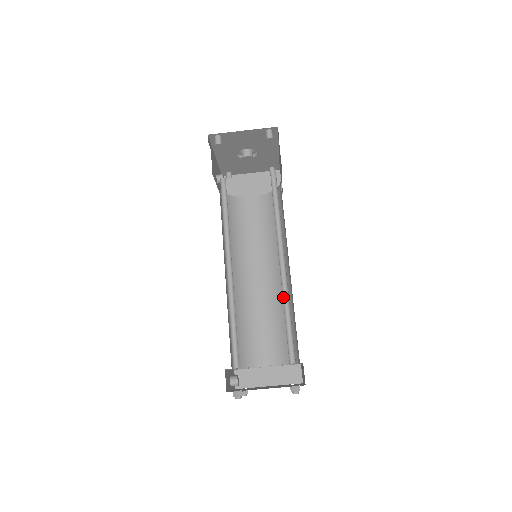
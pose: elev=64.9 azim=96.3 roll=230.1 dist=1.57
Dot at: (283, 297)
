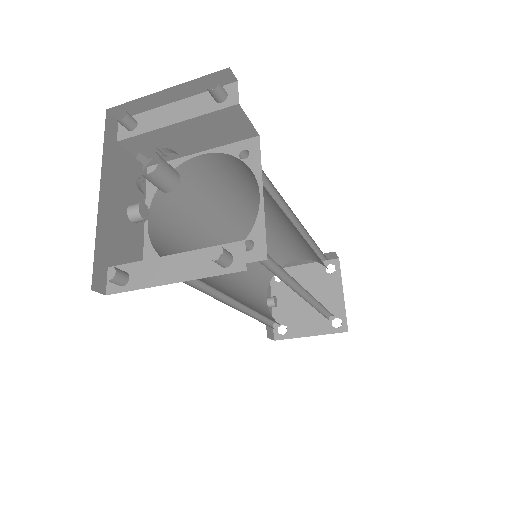
Dot at: (311, 301)
